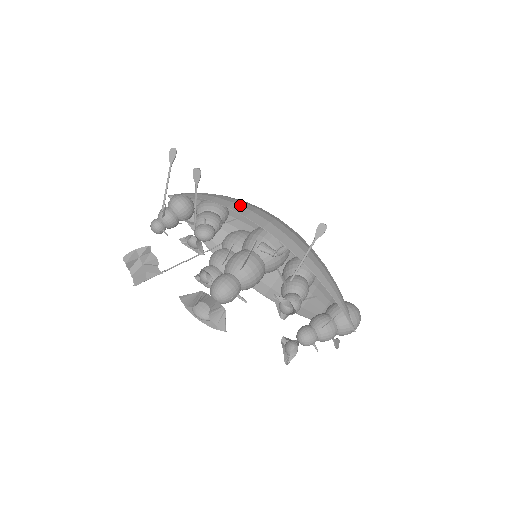
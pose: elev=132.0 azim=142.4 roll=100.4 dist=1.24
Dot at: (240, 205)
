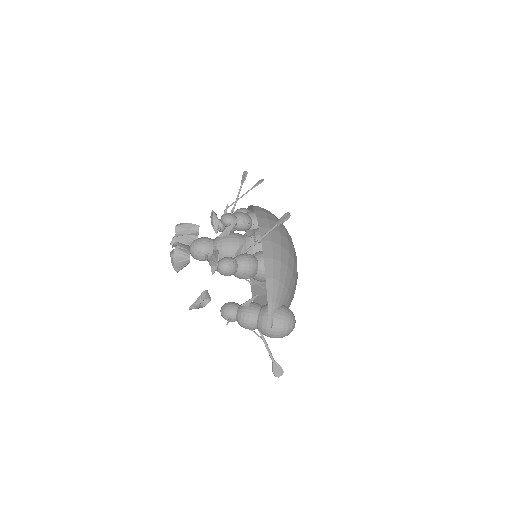
Dot at: (263, 209)
